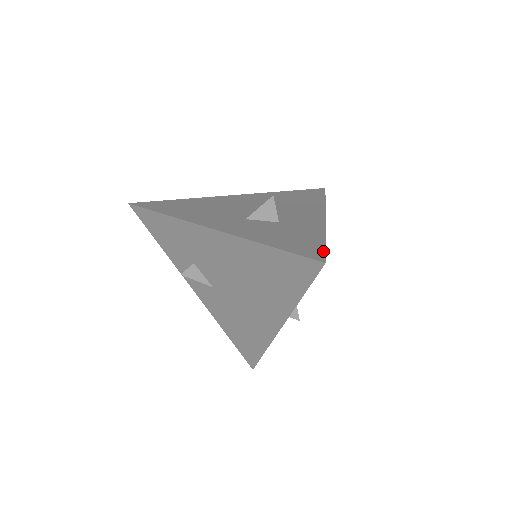
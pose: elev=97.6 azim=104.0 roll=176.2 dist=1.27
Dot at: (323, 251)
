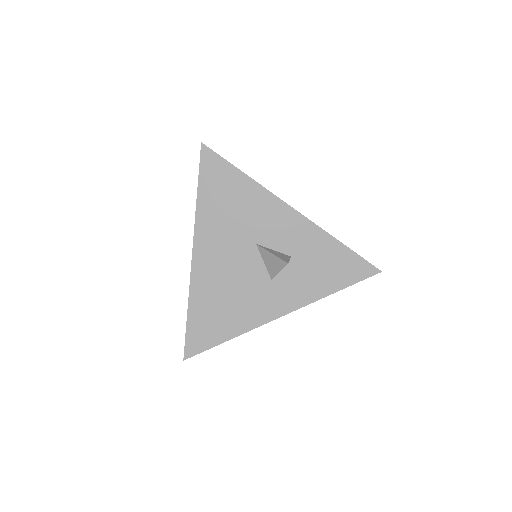
Dot at: (364, 261)
